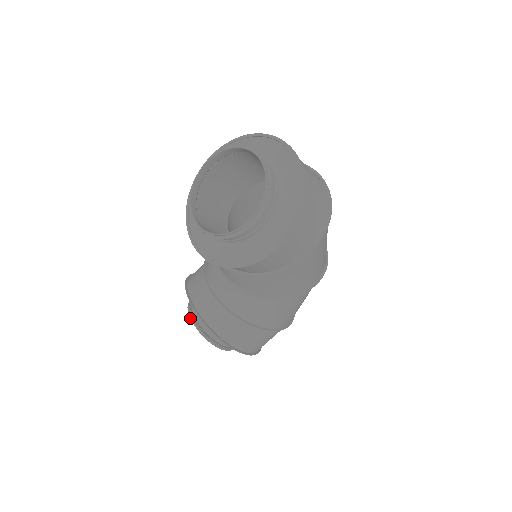
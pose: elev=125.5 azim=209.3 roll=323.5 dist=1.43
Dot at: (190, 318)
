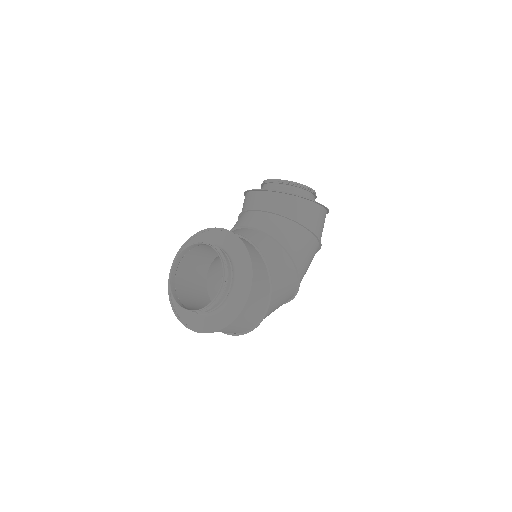
Dot at: (201, 242)
